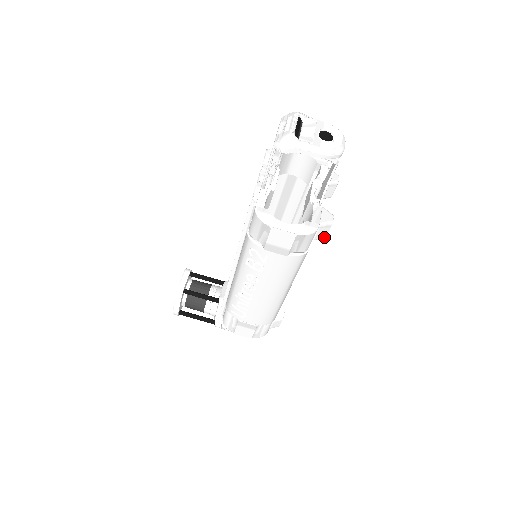
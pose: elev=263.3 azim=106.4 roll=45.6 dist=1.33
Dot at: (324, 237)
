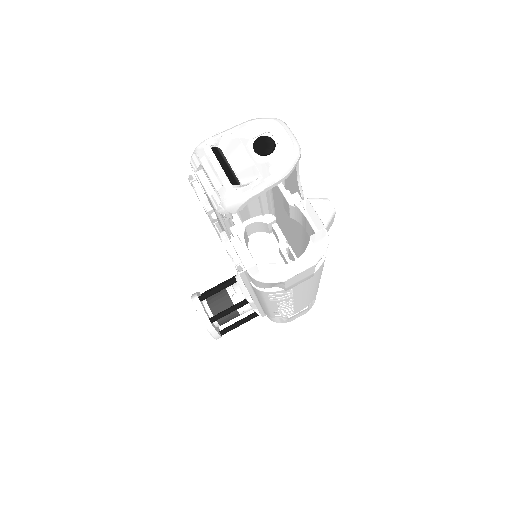
Dot at: (332, 223)
